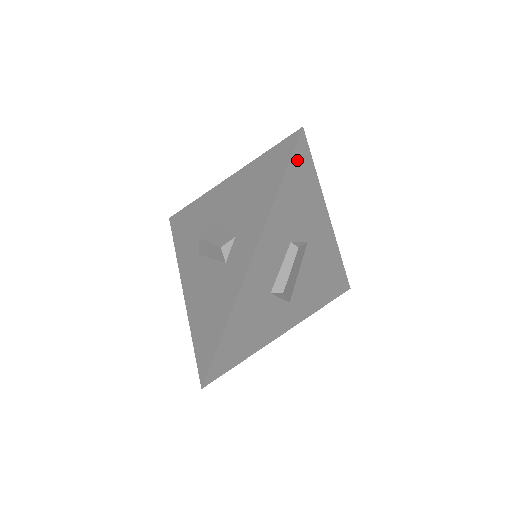
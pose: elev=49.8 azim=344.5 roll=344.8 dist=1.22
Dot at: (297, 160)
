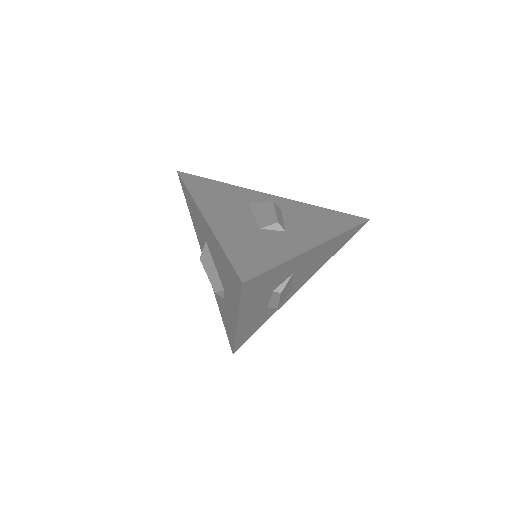
Dot at: (249, 288)
